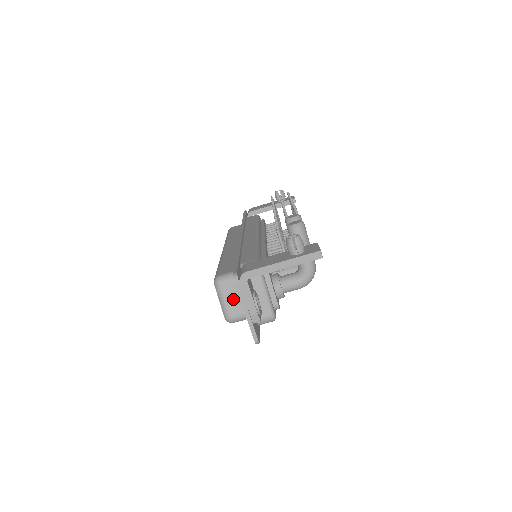
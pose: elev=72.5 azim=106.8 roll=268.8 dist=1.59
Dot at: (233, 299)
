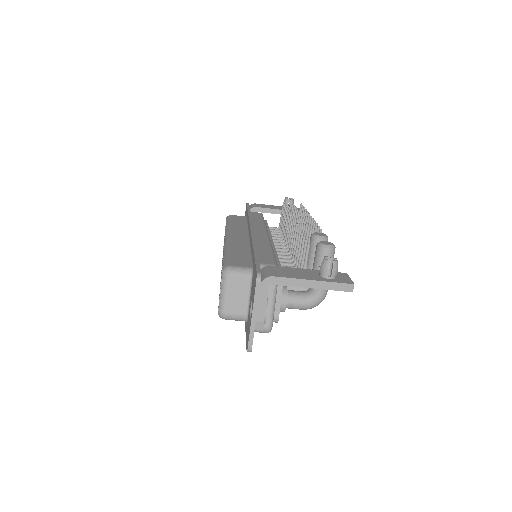
Dot at: (236, 296)
